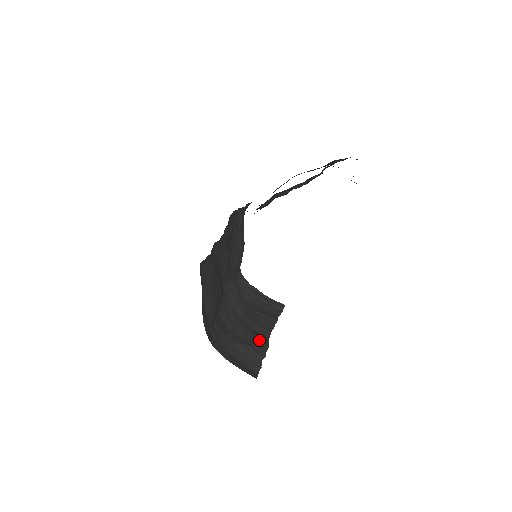
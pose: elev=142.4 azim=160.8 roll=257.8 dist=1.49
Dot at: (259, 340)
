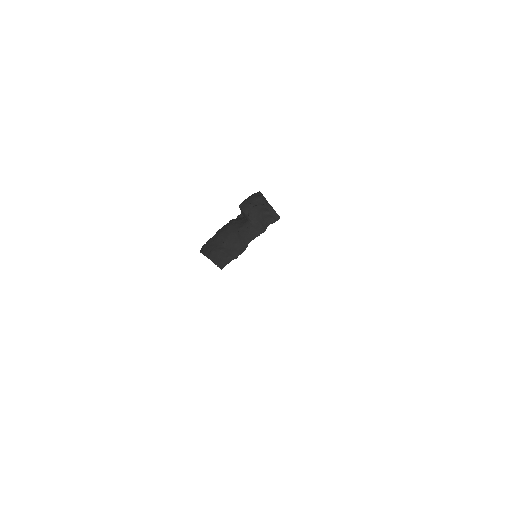
Dot at: (240, 246)
